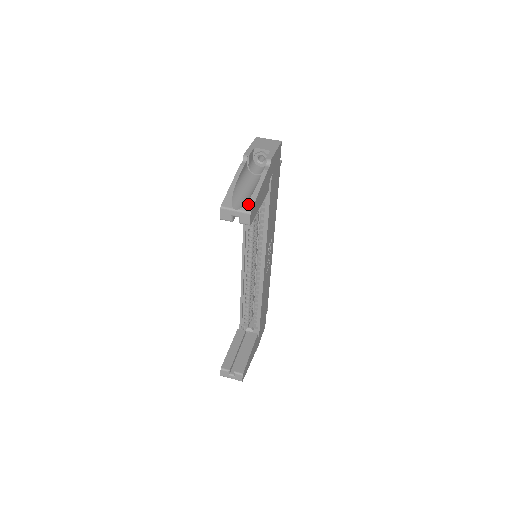
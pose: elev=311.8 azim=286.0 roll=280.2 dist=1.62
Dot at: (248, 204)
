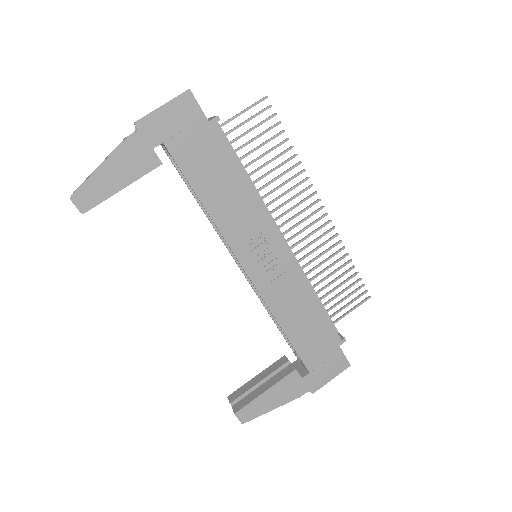
Dot at: (79, 187)
